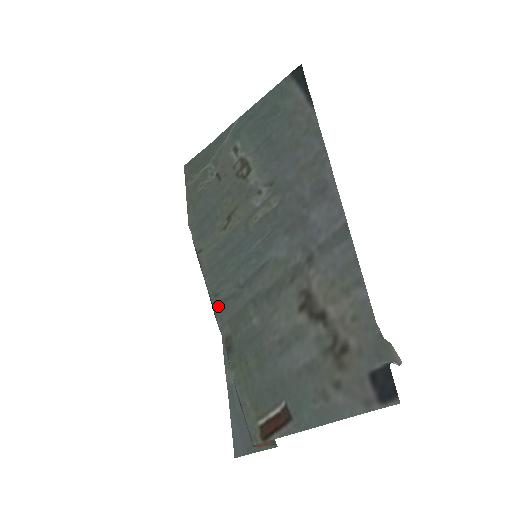
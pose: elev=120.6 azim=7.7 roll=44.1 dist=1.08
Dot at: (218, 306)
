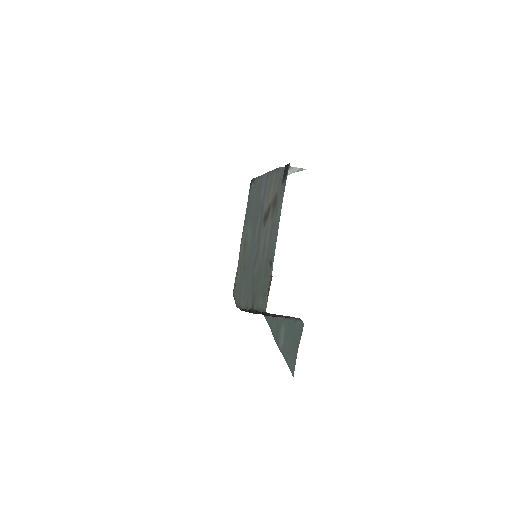
Dot at: (247, 302)
